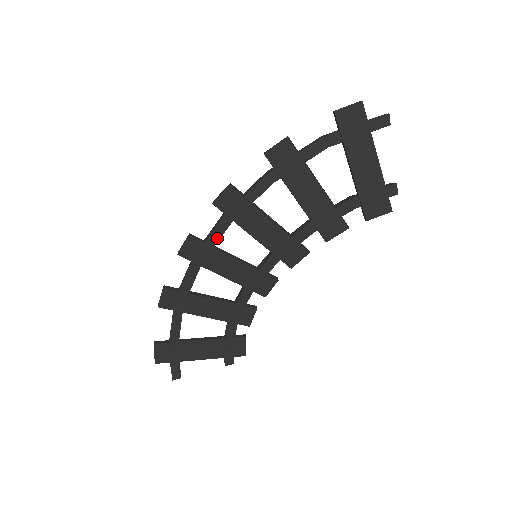
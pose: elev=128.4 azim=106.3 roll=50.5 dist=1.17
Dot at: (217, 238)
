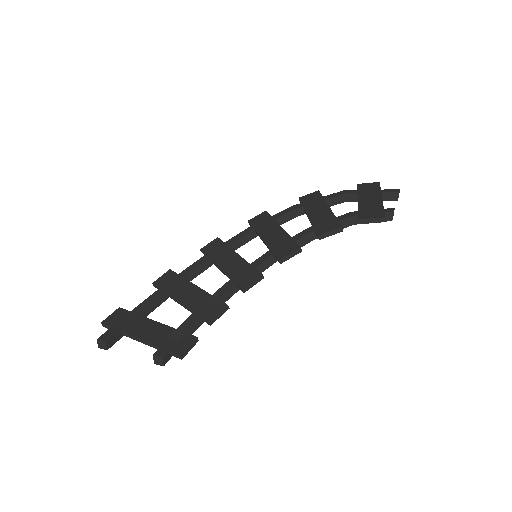
Dot at: (236, 240)
